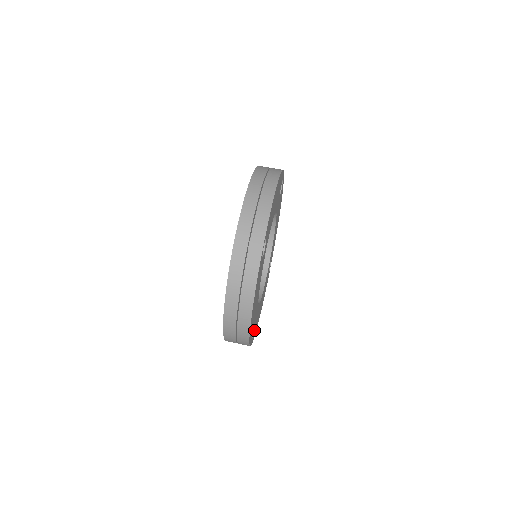
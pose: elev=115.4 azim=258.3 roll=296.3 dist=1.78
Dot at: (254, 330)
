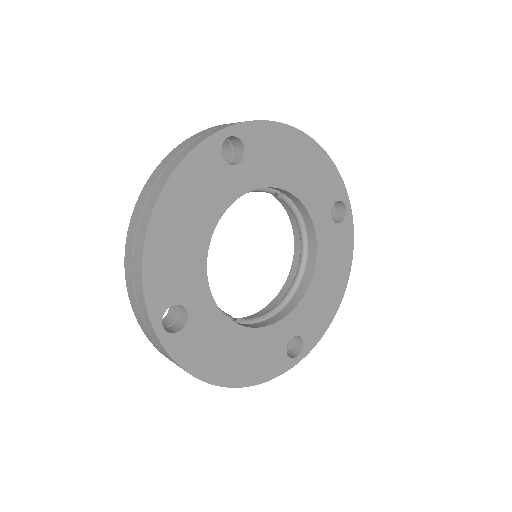
Dot at: (184, 334)
